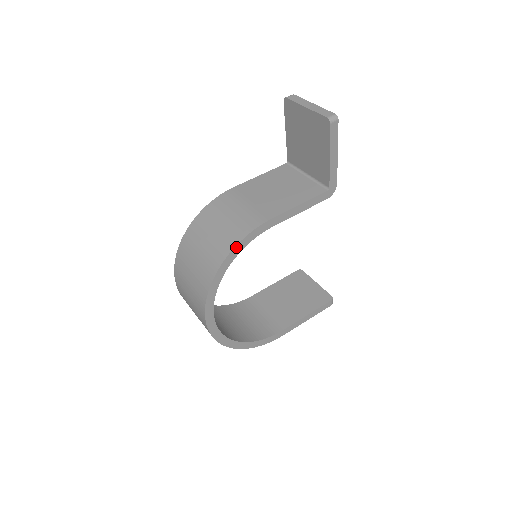
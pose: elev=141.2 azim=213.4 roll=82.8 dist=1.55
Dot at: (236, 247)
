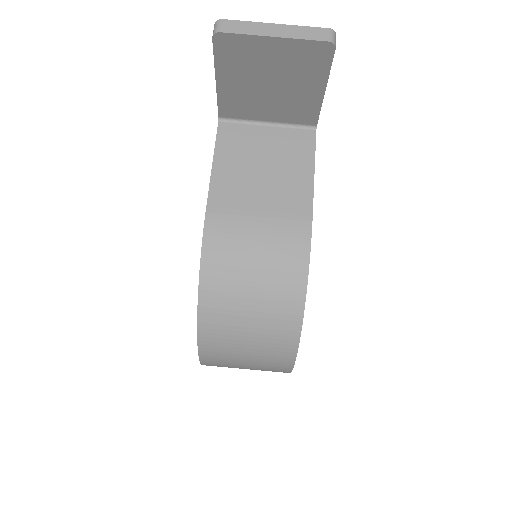
Dot at: (307, 282)
